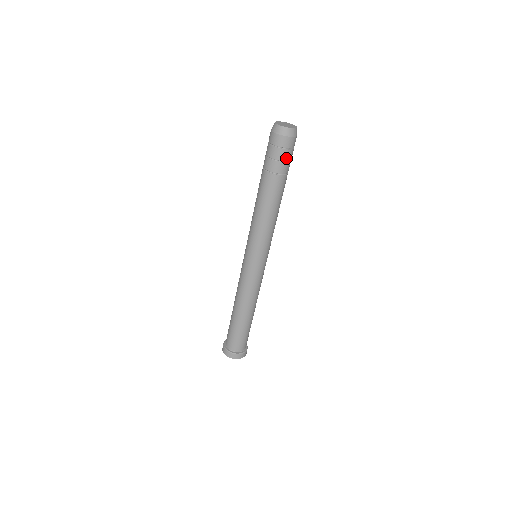
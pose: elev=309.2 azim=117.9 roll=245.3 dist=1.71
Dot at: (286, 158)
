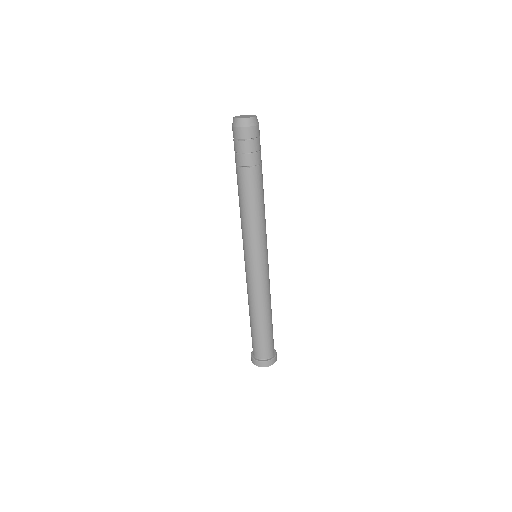
Dot at: (245, 150)
